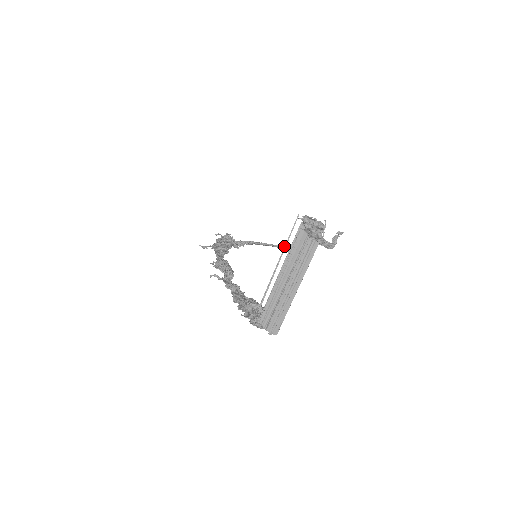
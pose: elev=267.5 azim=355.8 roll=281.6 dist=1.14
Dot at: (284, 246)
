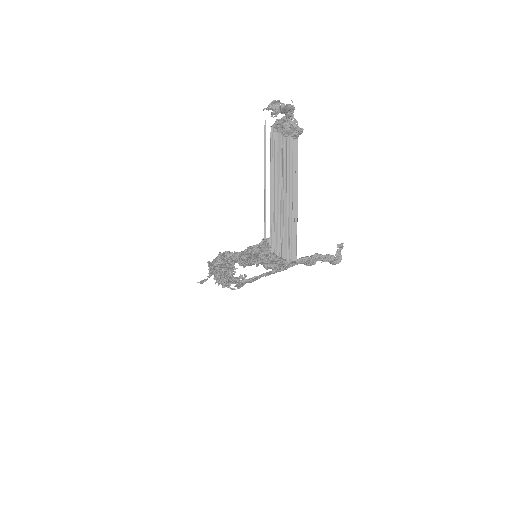
Dot at: occluded
